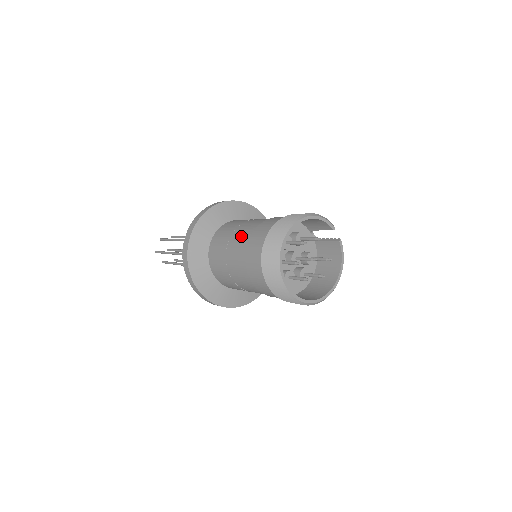
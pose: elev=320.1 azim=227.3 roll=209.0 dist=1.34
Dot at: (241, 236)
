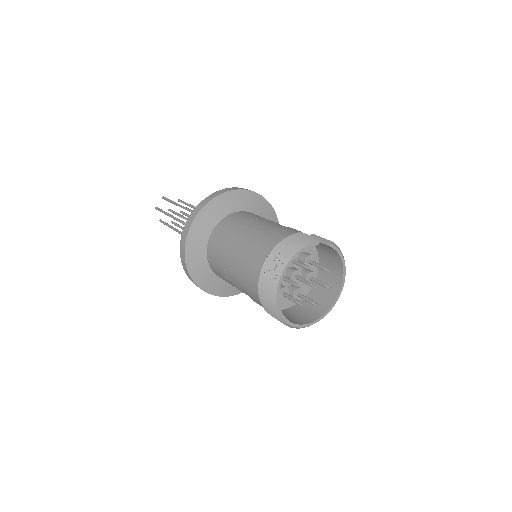
Dot at: (234, 273)
